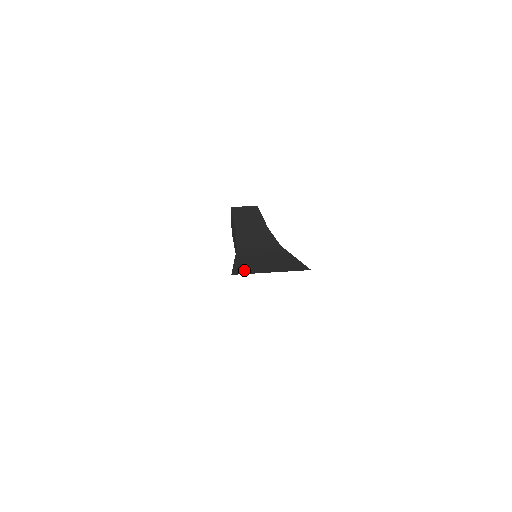
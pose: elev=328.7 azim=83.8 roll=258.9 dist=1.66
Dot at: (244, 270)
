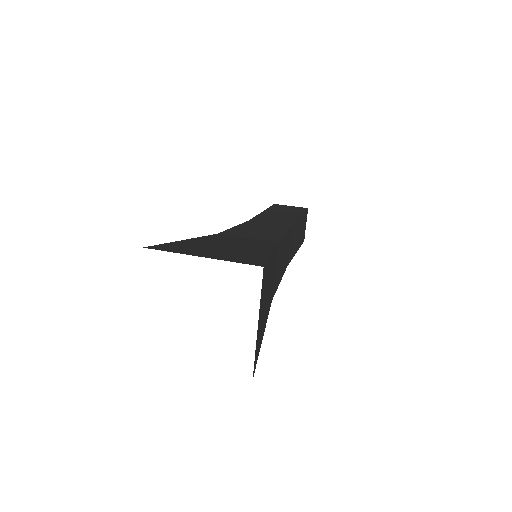
Dot at: (171, 247)
